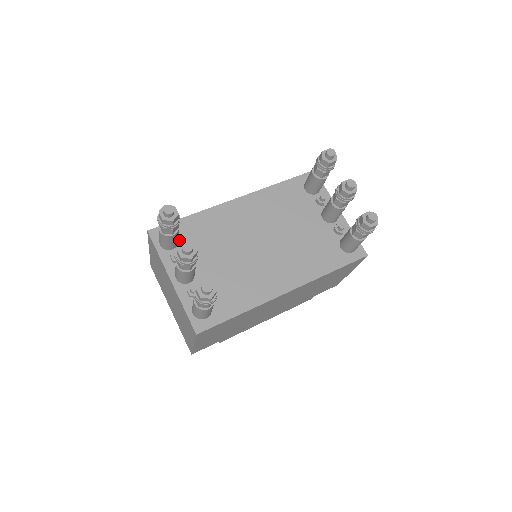
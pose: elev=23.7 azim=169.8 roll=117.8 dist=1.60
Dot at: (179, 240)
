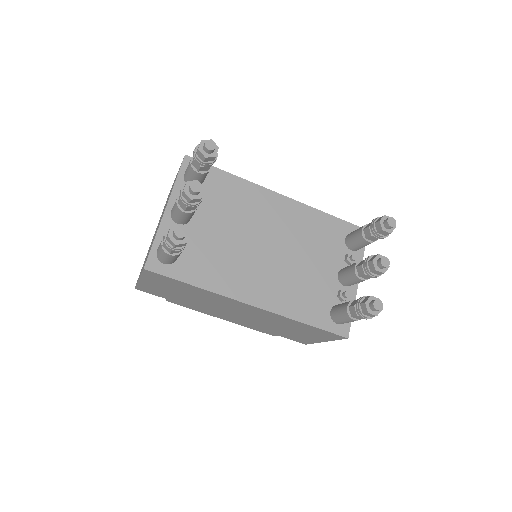
Dot at: (203, 184)
